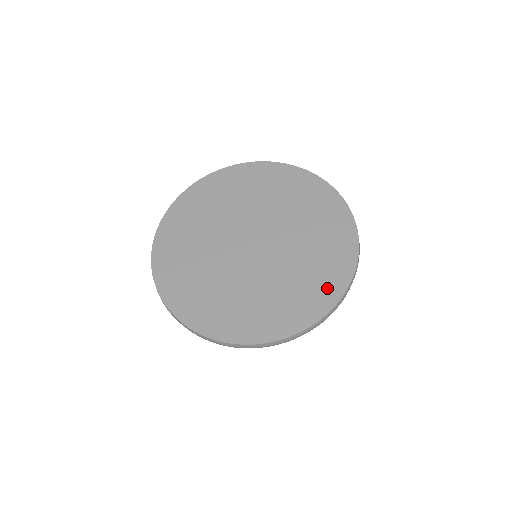
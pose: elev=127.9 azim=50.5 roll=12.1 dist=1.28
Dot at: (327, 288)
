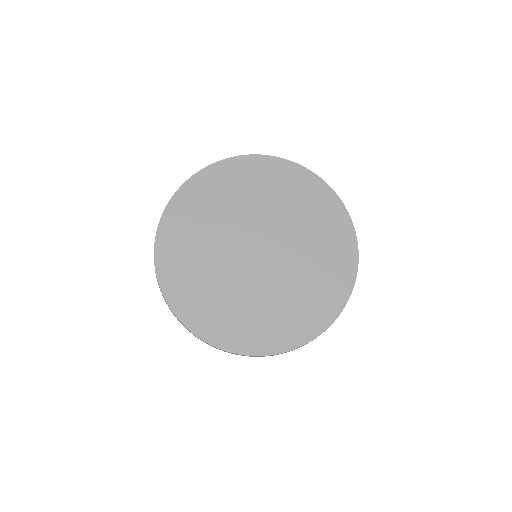
Dot at: (342, 271)
